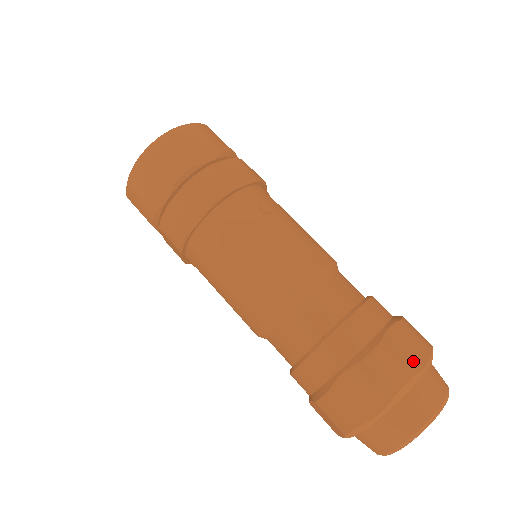
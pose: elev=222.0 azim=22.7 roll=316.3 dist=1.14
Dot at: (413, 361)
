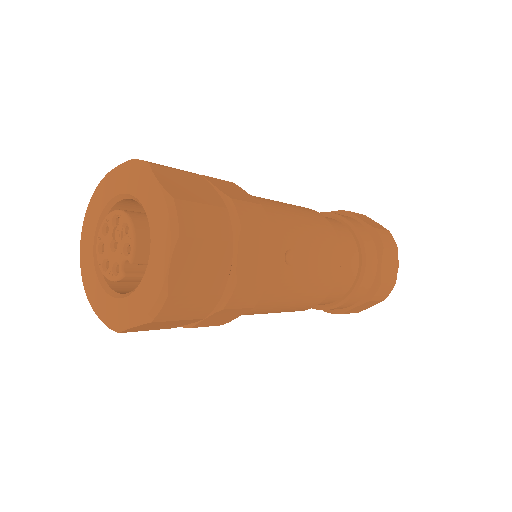
Dot at: (394, 274)
